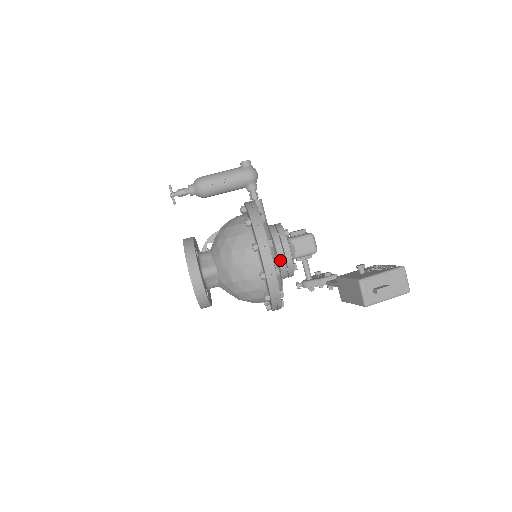
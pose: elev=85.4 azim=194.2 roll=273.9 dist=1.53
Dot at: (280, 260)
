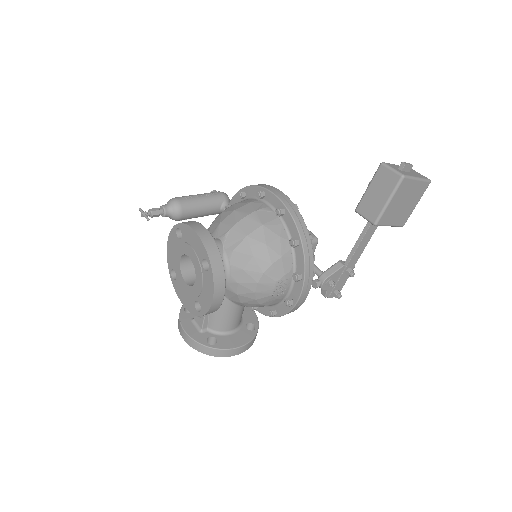
Dot at: occluded
